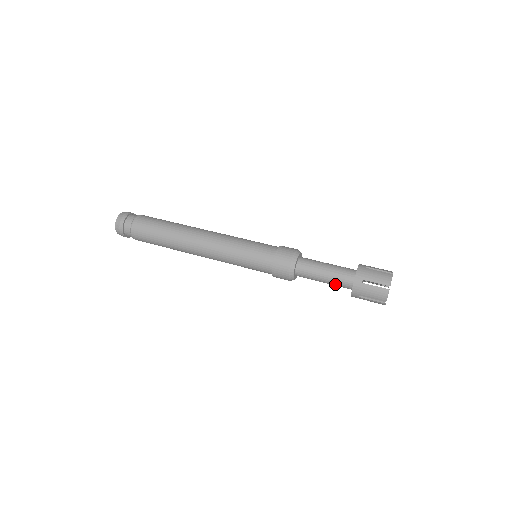
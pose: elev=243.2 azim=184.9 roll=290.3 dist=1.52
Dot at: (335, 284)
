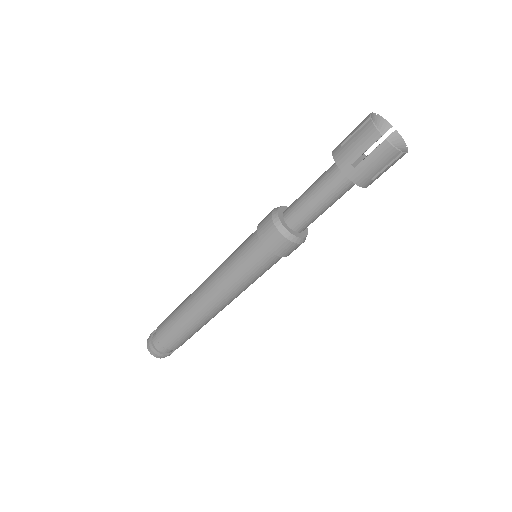
Dot at: (328, 190)
